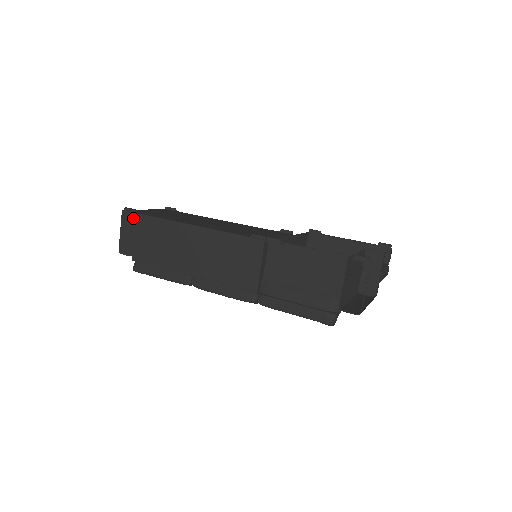
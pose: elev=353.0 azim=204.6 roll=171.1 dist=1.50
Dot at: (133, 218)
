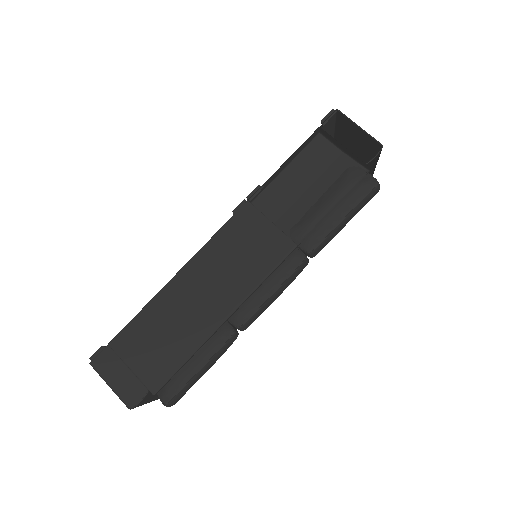
Dot at: (109, 353)
